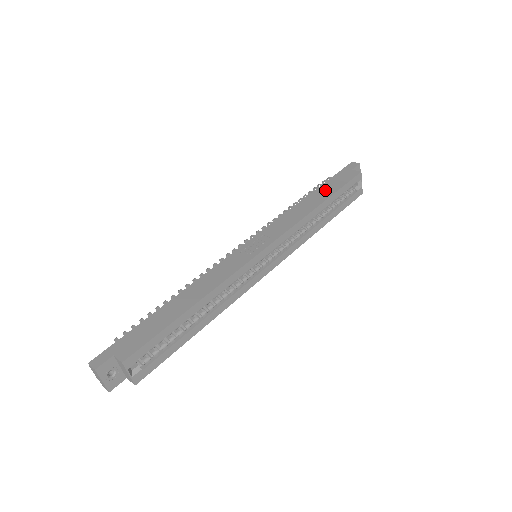
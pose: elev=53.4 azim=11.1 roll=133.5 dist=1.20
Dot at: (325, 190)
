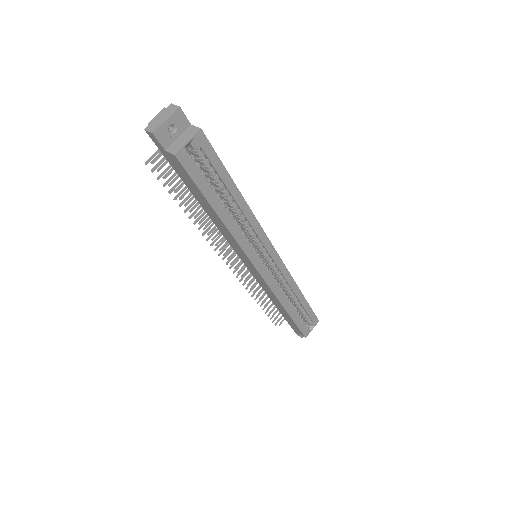
Dot at: occluded
